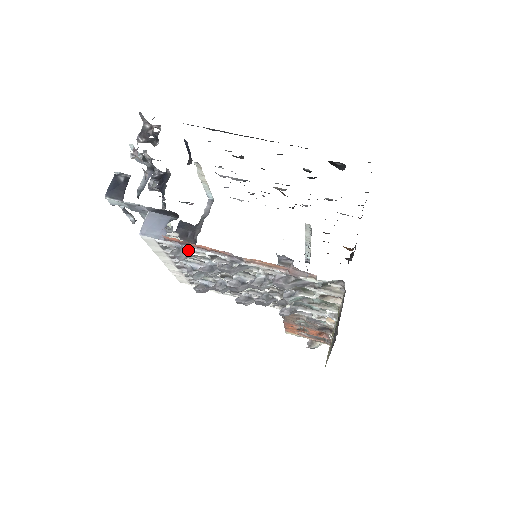
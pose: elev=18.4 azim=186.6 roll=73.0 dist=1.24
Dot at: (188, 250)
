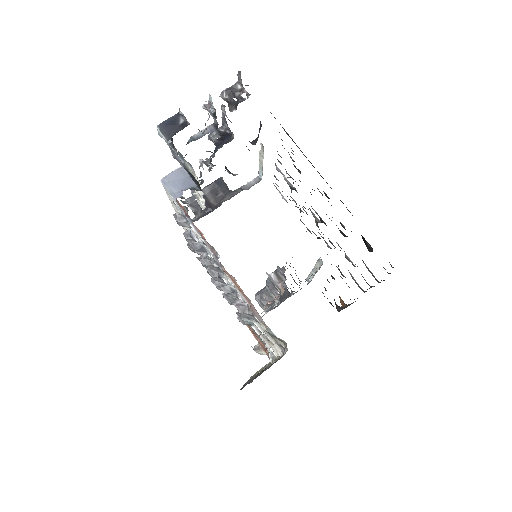
Dot at: (189, 223)
